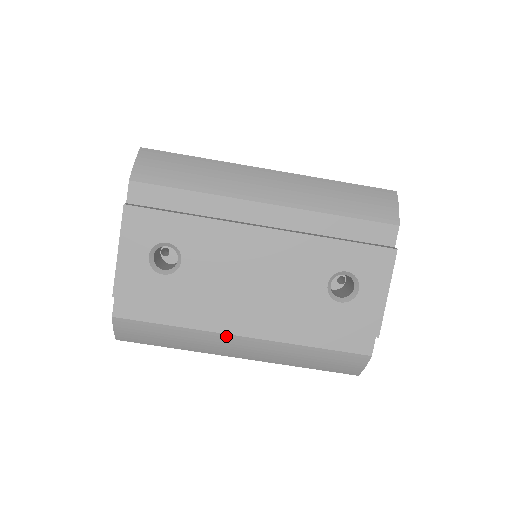
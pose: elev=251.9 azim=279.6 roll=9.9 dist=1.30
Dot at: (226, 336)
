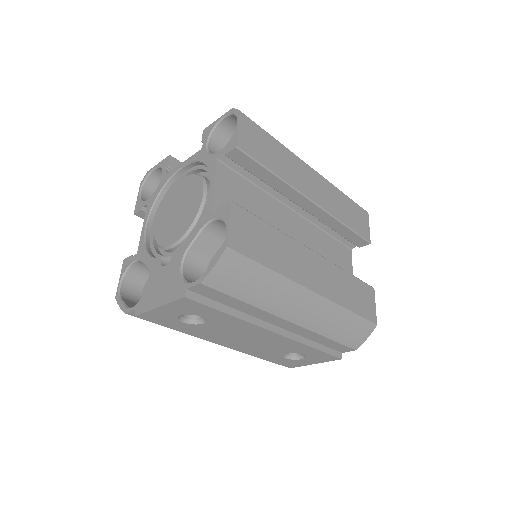
Dot at: occluded
